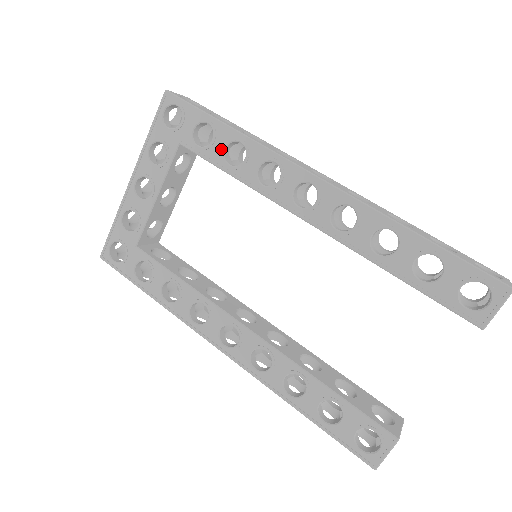
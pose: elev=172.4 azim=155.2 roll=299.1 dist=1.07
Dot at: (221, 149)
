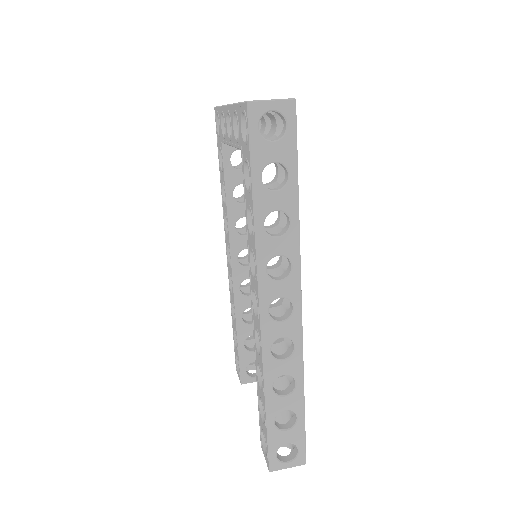
Dot at: (248, 203)
